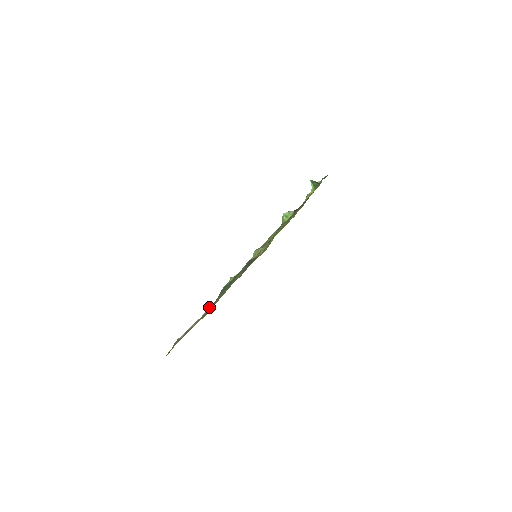
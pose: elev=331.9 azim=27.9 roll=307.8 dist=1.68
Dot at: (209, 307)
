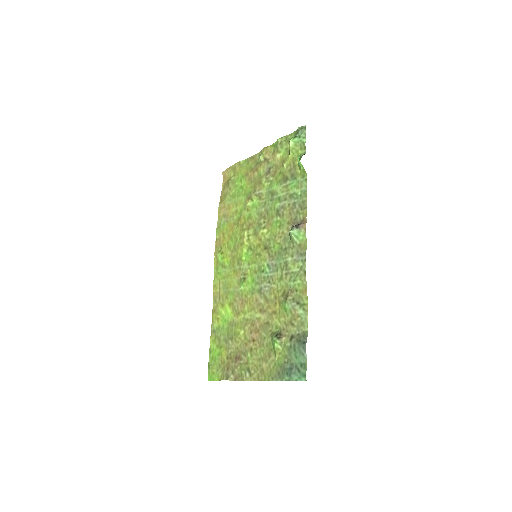
Dot at: (239, 336)
